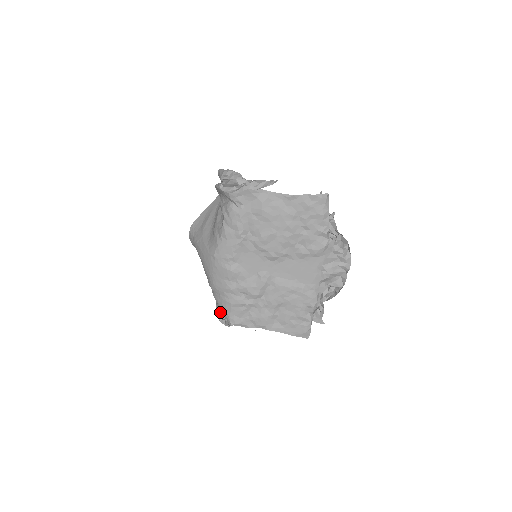
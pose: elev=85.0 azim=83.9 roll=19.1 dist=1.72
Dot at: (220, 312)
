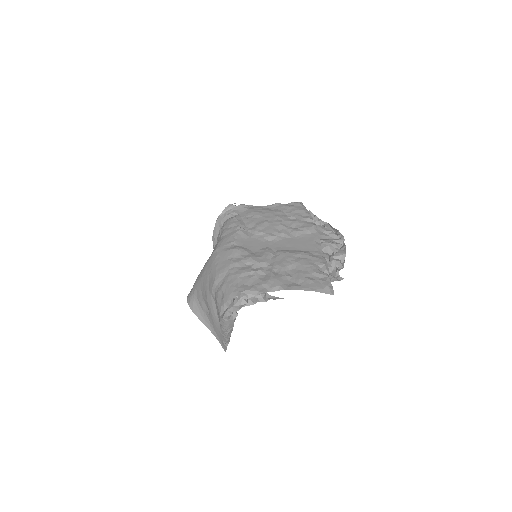
Dot at: (226, 309)
